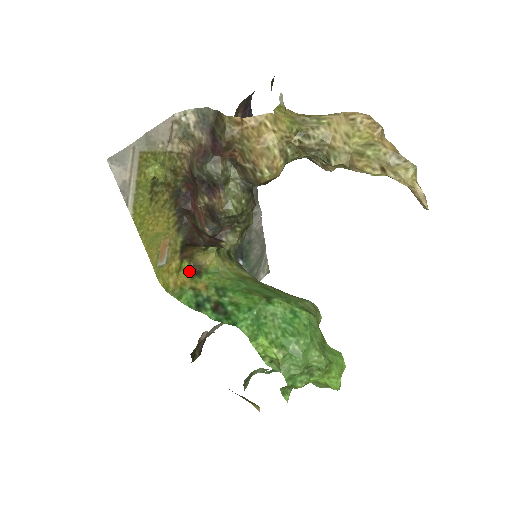
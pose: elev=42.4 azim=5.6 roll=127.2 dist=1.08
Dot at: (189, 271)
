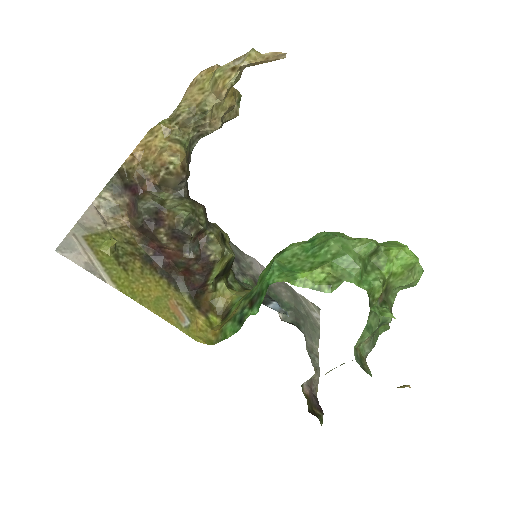
Dot at: (221, 321)
